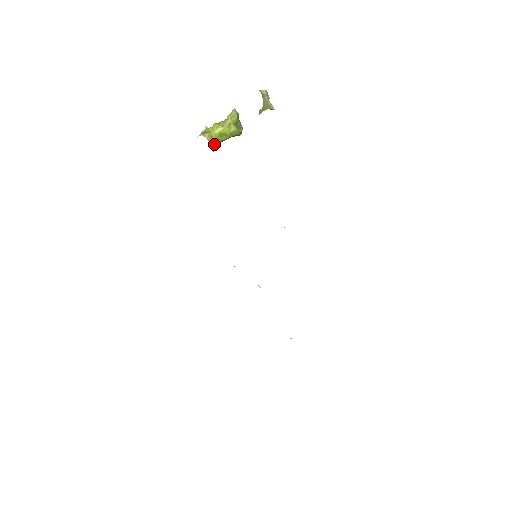
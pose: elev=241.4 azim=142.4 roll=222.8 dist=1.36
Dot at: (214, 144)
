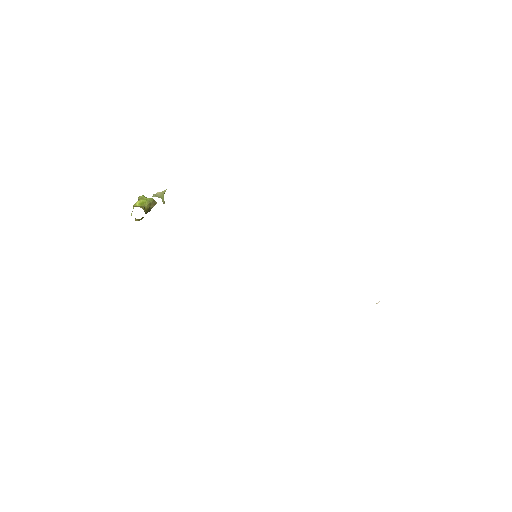
Dot at: (141, 207)
